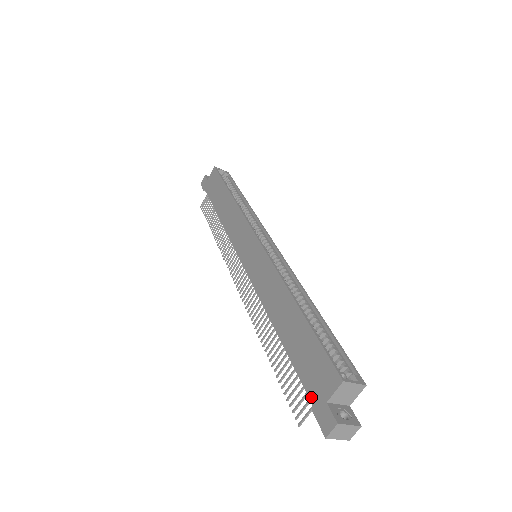
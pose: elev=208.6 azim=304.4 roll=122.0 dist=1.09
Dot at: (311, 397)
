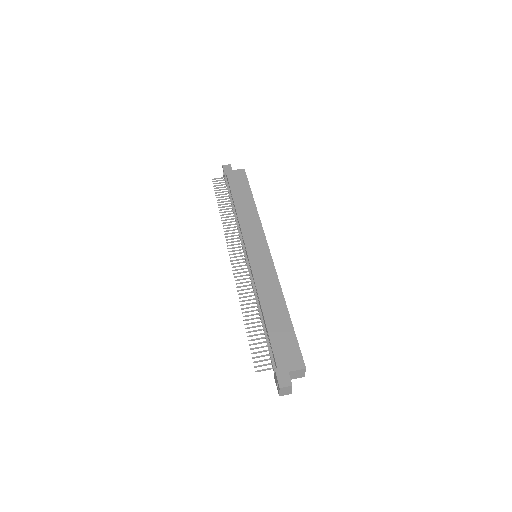
Dot at: (278, 363)
